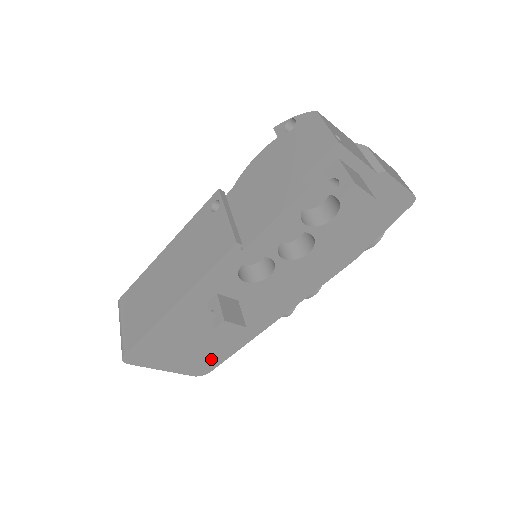
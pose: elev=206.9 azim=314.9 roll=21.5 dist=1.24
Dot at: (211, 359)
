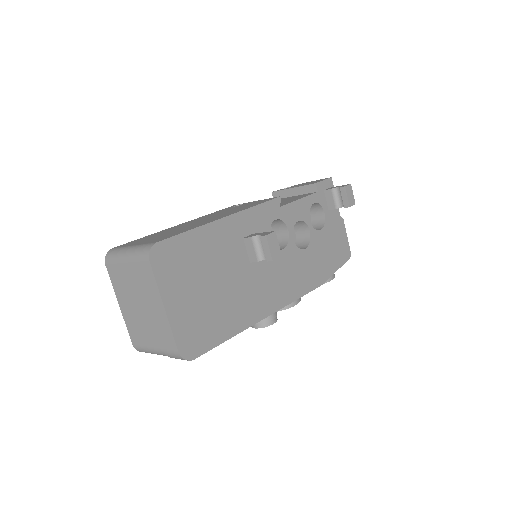
Dot at: (207, 331)
